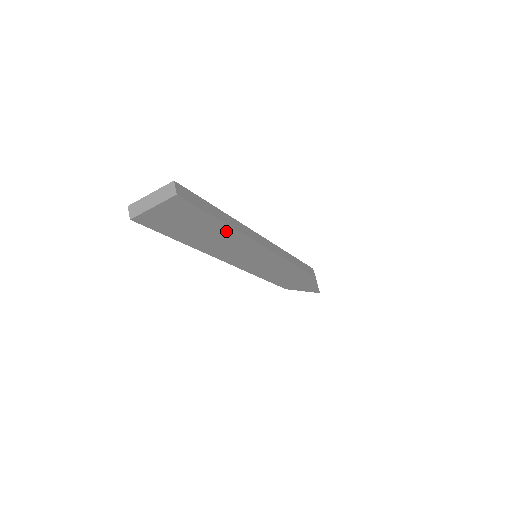
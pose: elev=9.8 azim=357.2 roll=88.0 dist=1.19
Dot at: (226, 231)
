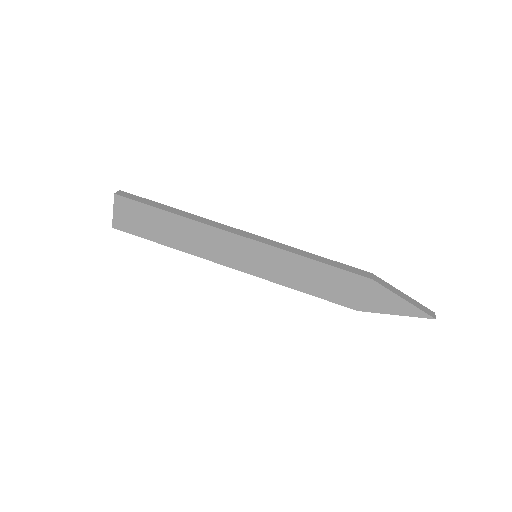
Dot at: (181, 222)
